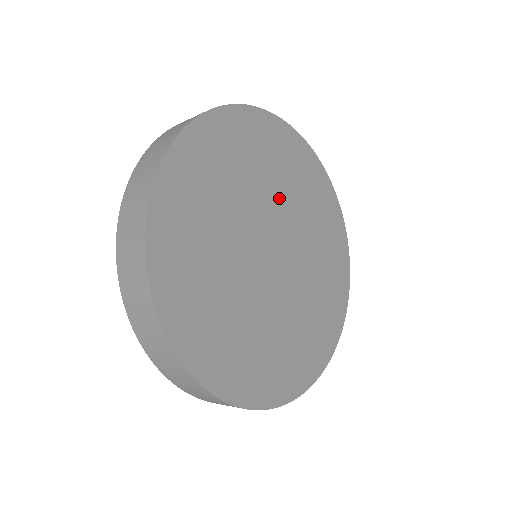
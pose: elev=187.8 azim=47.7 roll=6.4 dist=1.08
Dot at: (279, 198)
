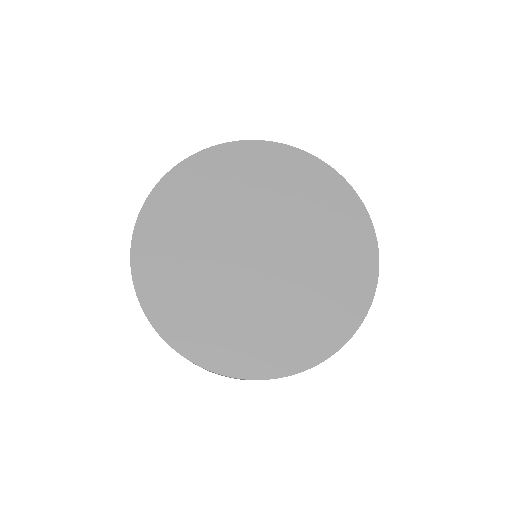
Dot at: (278, 209)
